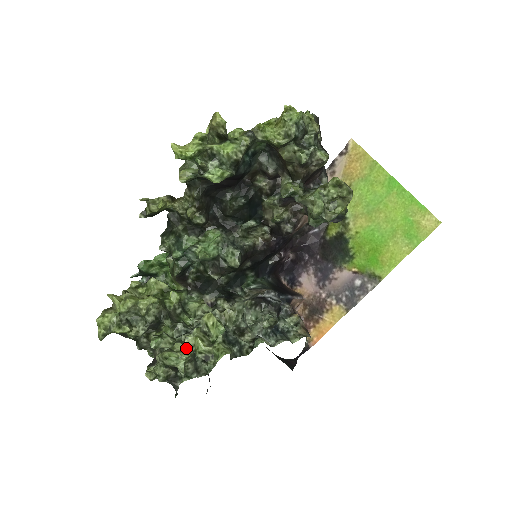
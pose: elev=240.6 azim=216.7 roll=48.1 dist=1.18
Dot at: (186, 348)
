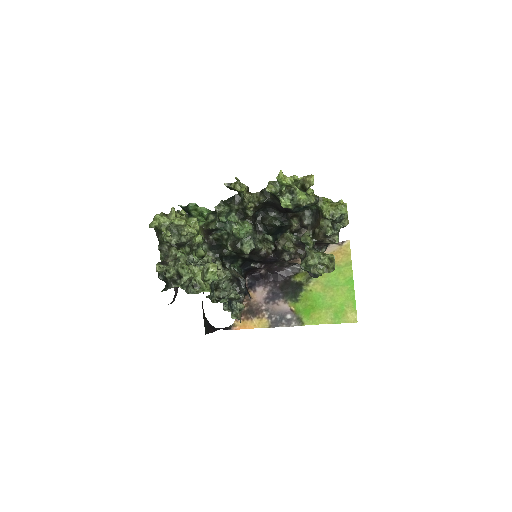
Dot at: occluded
